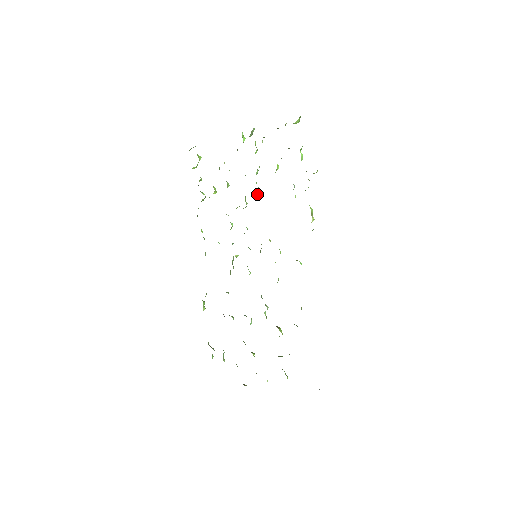
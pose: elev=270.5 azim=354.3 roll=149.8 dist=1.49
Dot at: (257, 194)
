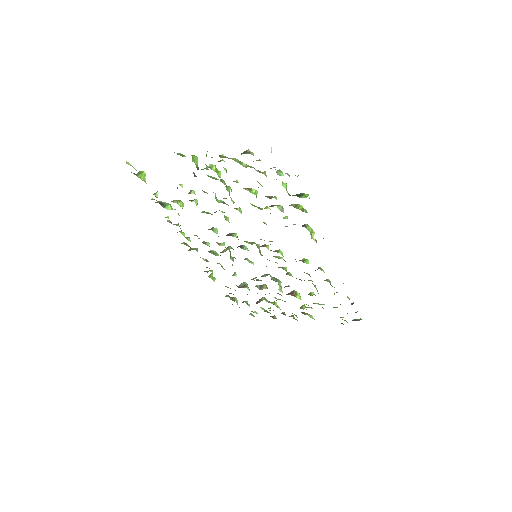
Dot at: occluded
